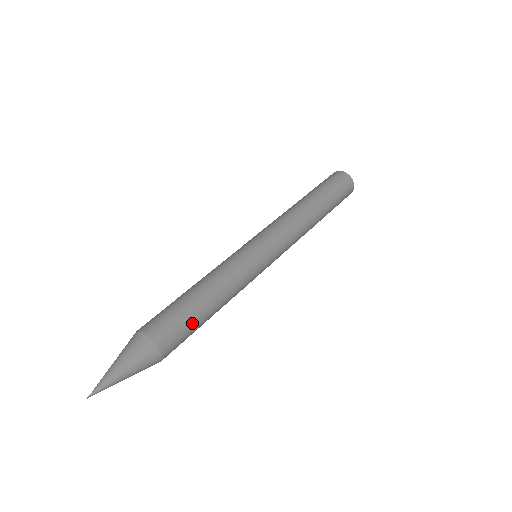
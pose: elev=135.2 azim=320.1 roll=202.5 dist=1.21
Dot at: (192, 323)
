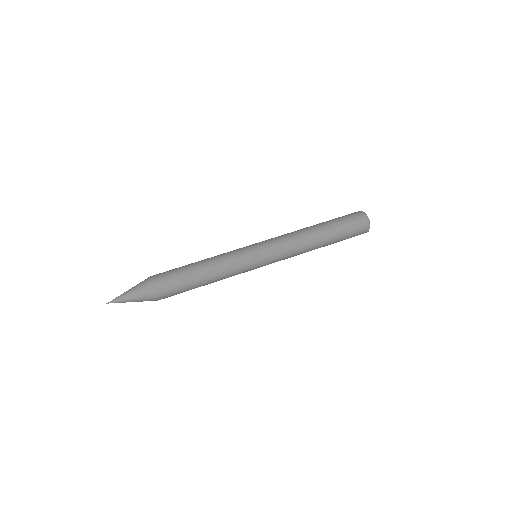
Dot at: (181, 277)
